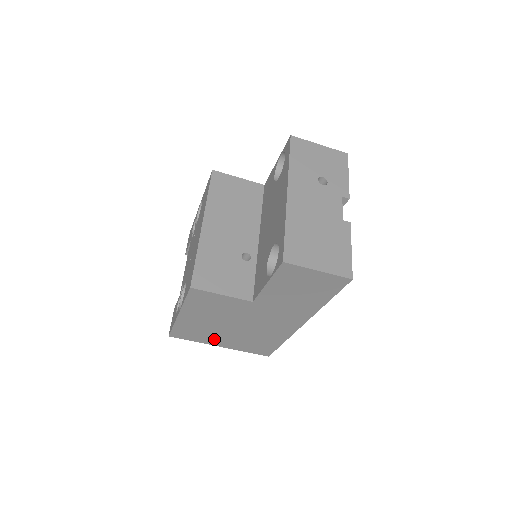
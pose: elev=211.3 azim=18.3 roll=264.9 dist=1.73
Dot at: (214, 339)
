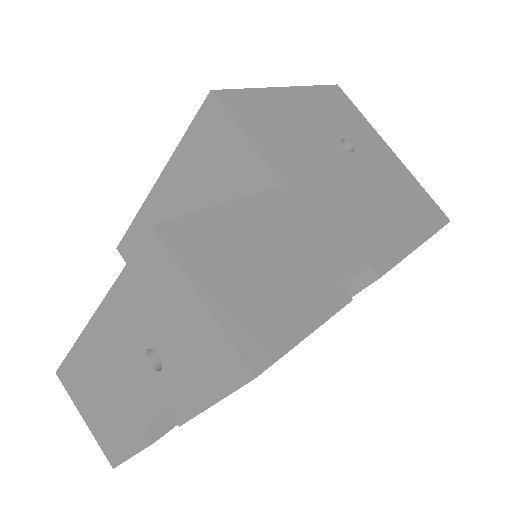
Dot at: occluded
